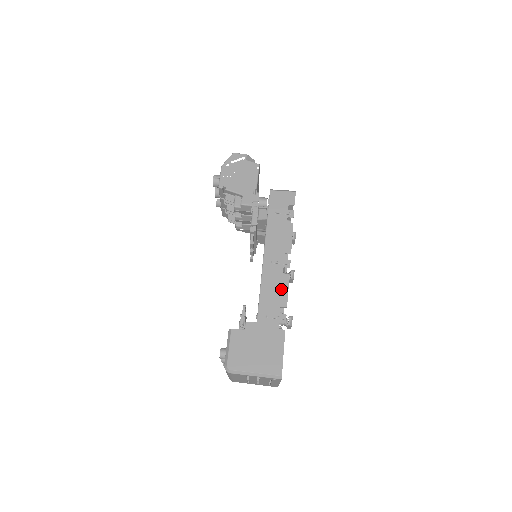
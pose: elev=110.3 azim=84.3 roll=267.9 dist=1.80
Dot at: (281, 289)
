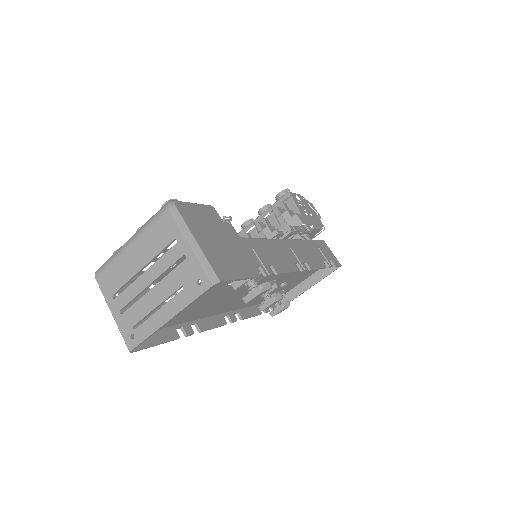
Dot at: (284, 263)
